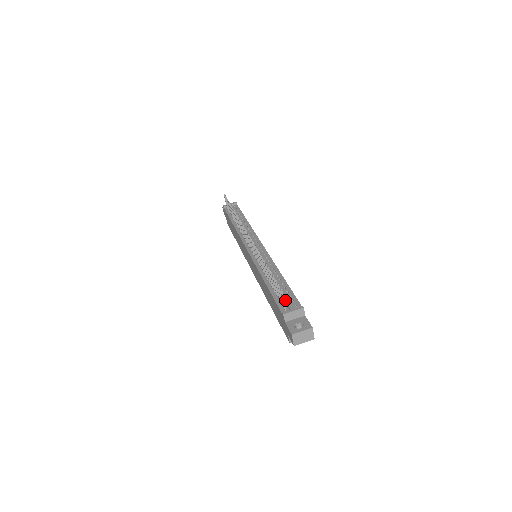
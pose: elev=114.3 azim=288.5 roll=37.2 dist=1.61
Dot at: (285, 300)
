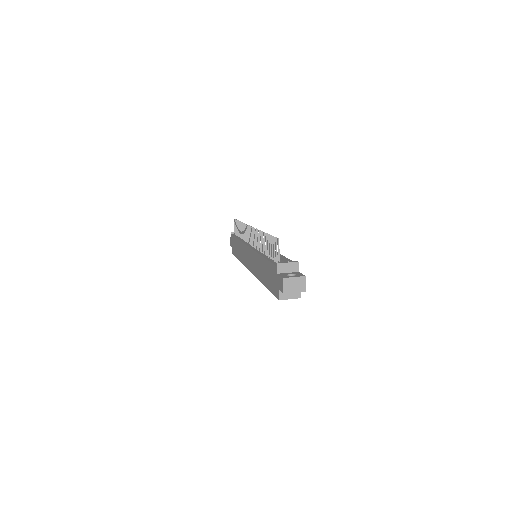
Dot at: (280, 259)
